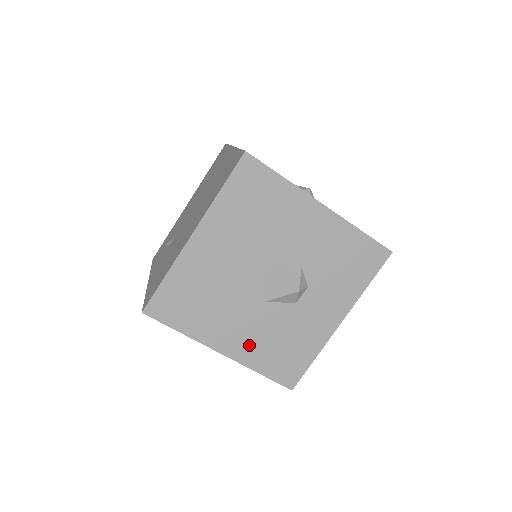
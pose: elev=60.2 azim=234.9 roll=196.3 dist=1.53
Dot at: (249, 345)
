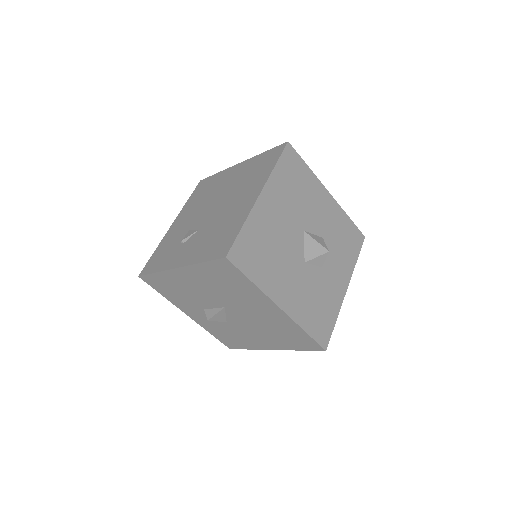
Dot at: (297, 302)
